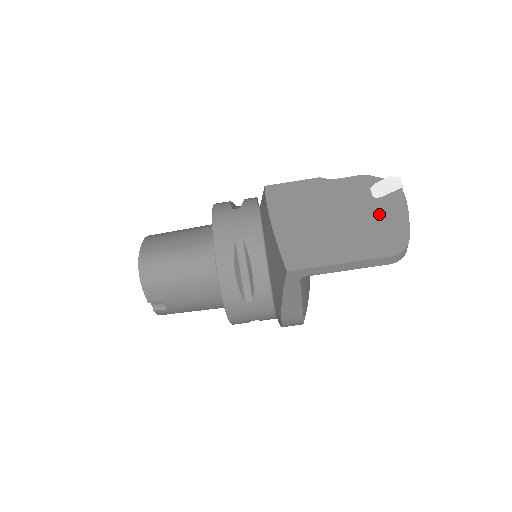
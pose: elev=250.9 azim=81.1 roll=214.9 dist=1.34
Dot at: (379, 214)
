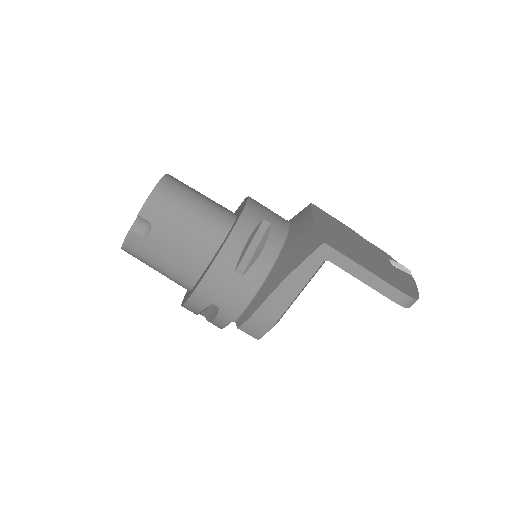
Dot at: (396, 272)
